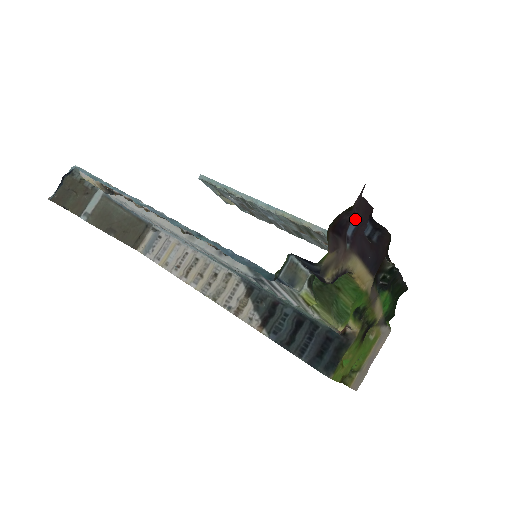
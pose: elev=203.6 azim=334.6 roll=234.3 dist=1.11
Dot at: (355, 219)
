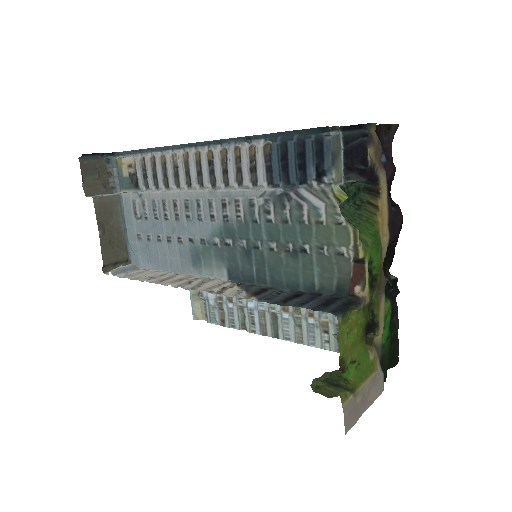
Dot at: (386, 155)
